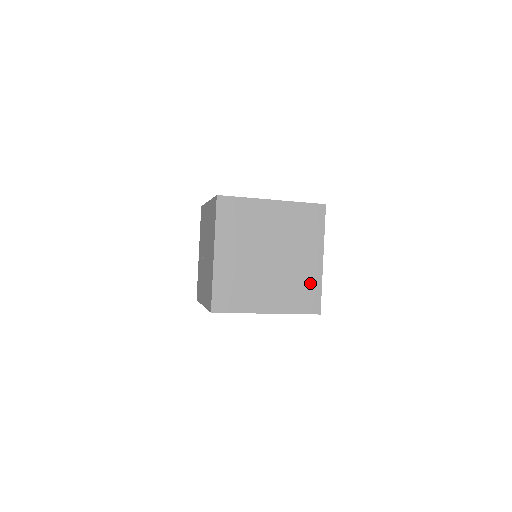
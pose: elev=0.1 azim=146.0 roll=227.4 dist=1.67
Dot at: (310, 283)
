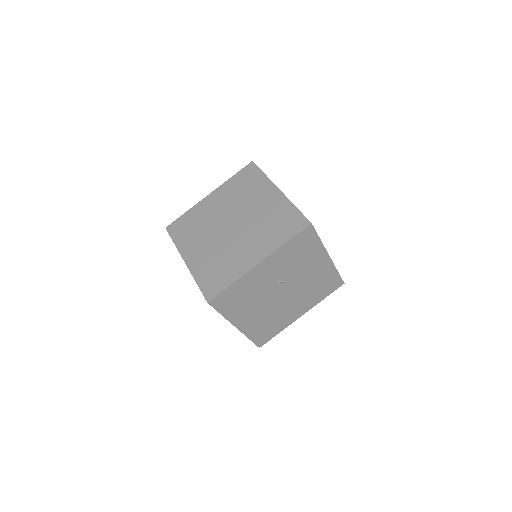
Dot at: (230, 271)
